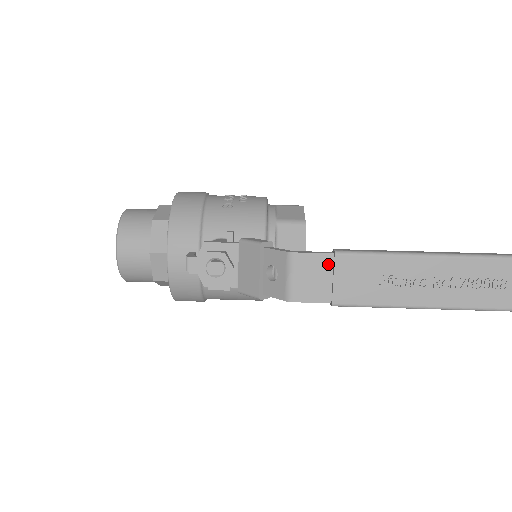
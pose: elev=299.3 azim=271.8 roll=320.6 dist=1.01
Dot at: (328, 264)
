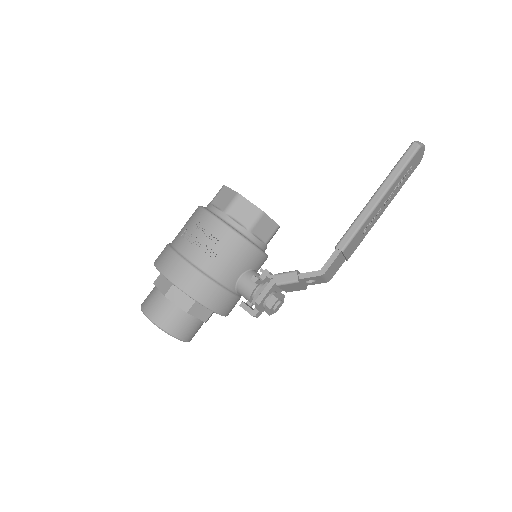
Dot at: (340, 256)
